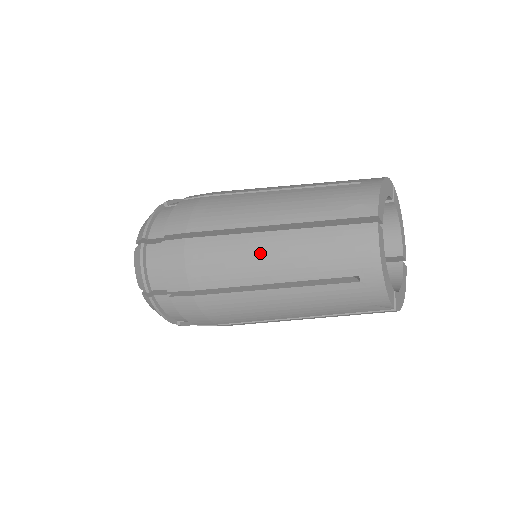
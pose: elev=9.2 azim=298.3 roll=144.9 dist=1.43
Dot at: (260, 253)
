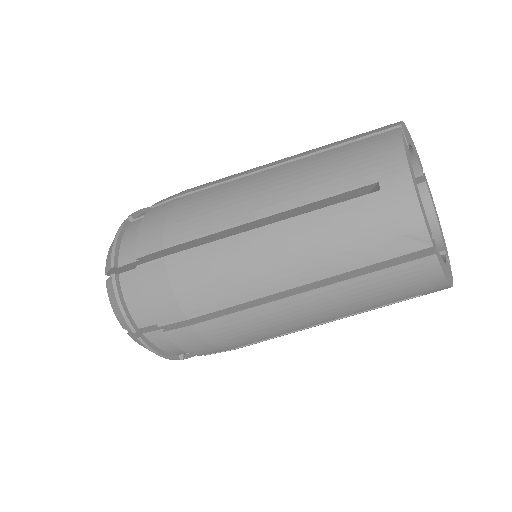
Dot at: (256, 186)
